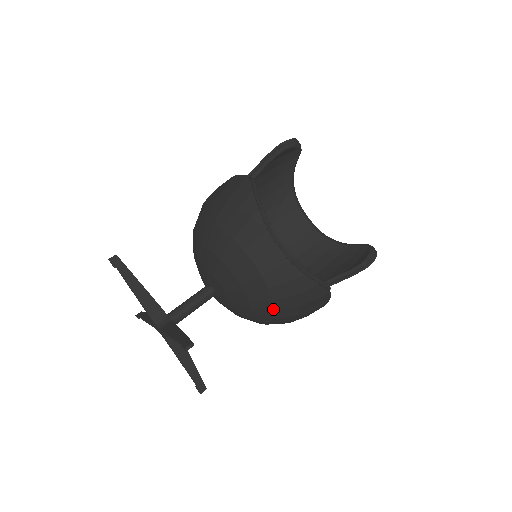
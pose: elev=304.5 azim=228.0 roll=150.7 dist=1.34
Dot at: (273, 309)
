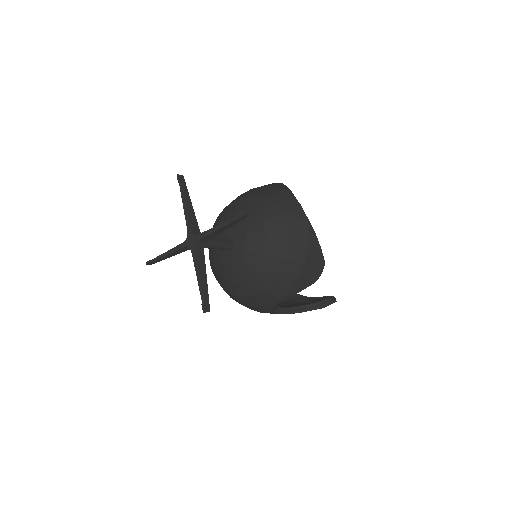
Dot at: (284, 258)
